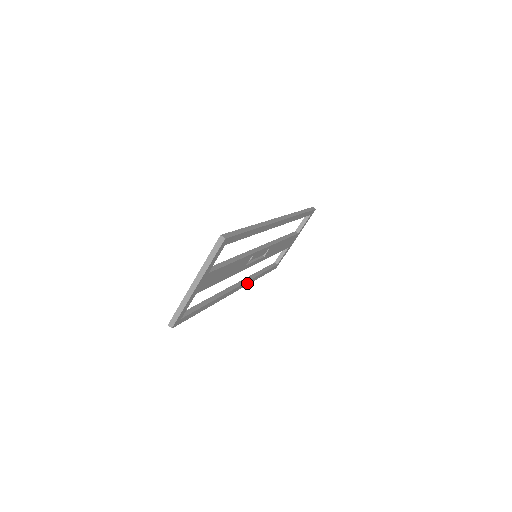
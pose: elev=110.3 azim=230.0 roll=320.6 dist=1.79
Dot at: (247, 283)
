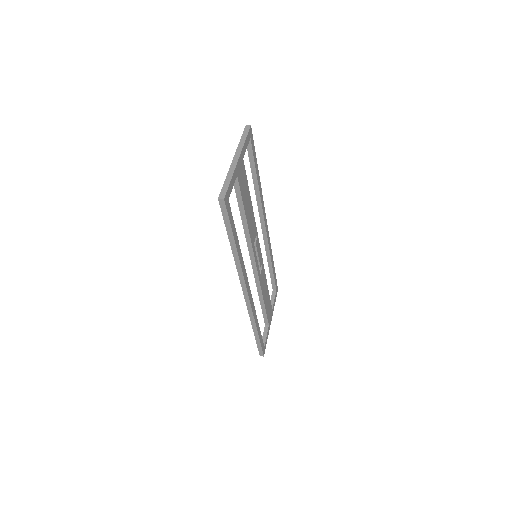
Dot at: (252, 307)
